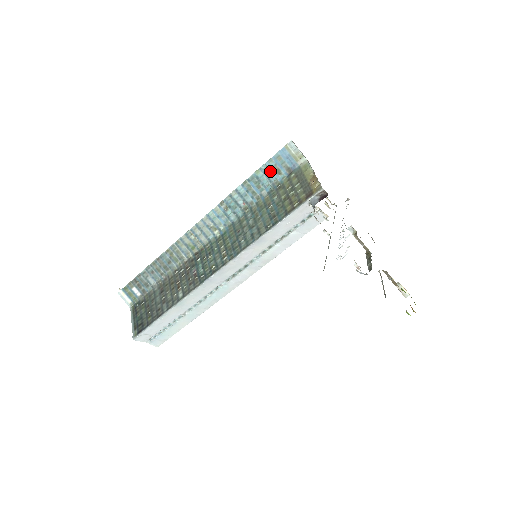
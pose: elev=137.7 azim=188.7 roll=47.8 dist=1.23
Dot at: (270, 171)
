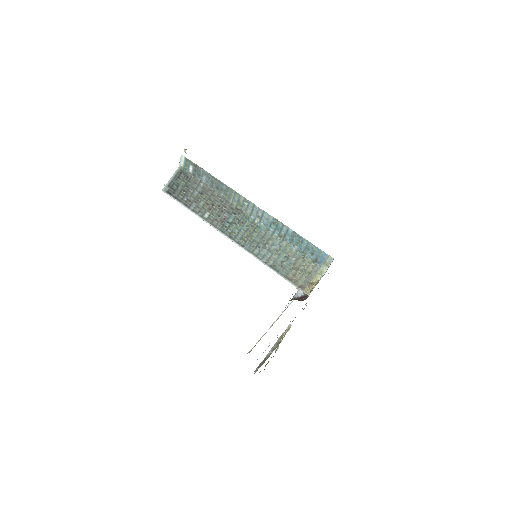
Dot at: (310, 248)
